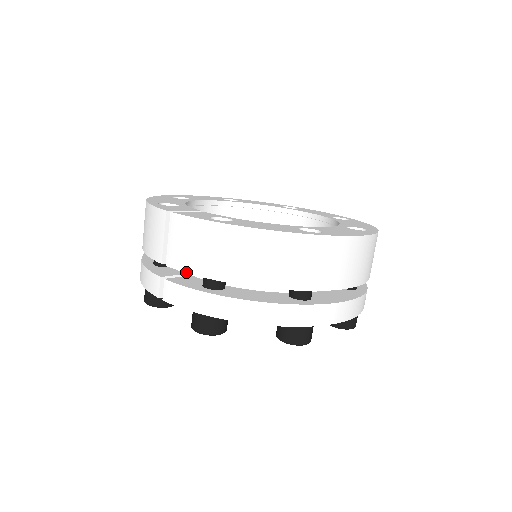
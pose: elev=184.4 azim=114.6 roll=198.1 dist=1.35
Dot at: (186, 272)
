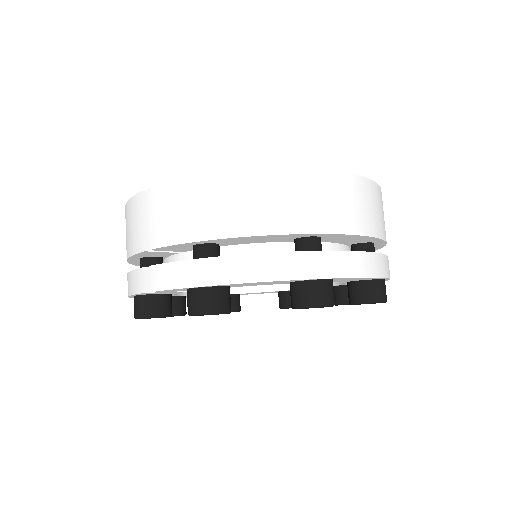
Dot at: (171, 245)
